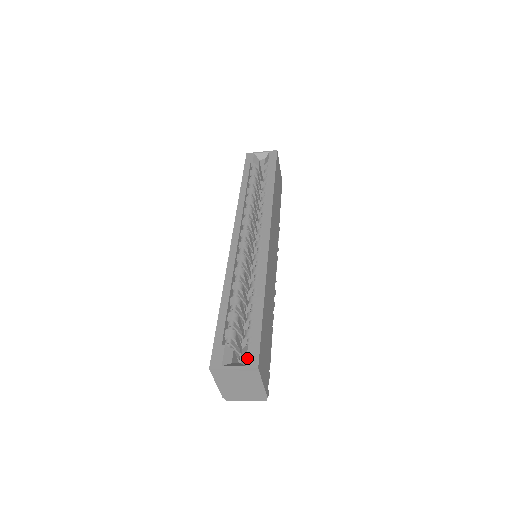
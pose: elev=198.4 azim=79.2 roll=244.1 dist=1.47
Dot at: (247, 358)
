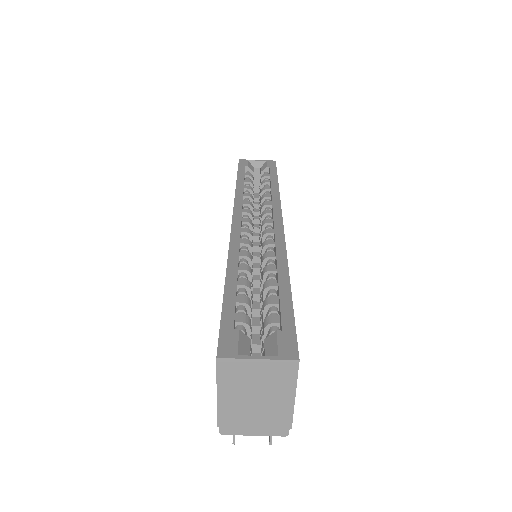
Dot at: (278, 346)
